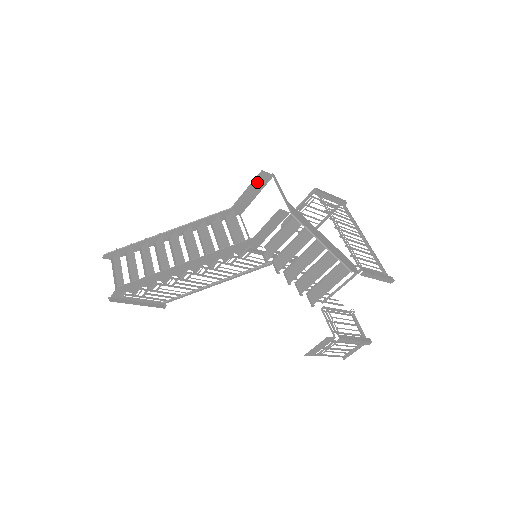
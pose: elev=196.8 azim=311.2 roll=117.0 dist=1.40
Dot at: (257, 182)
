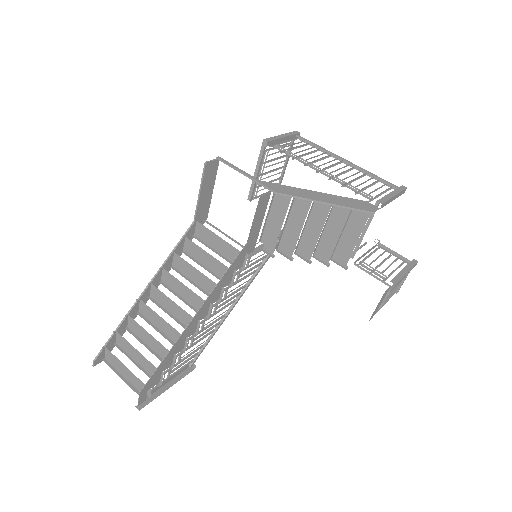
Dot at: (206, 177)
